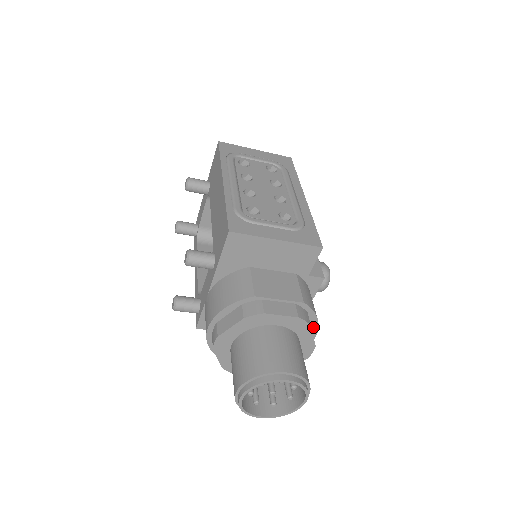
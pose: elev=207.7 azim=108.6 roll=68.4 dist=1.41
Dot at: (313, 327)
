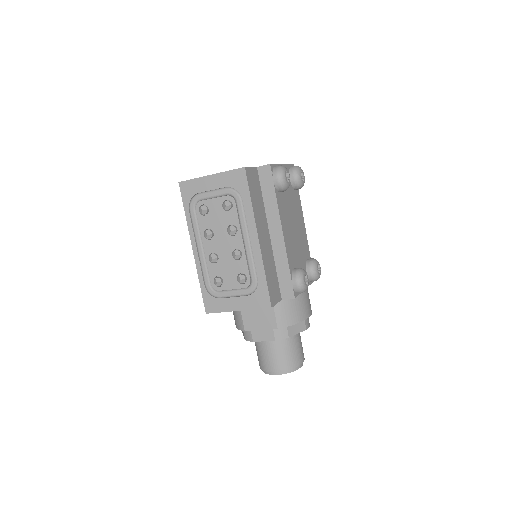
Dot at: occluded
